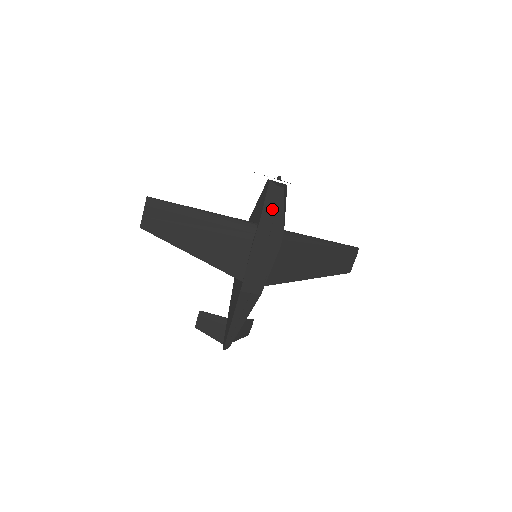
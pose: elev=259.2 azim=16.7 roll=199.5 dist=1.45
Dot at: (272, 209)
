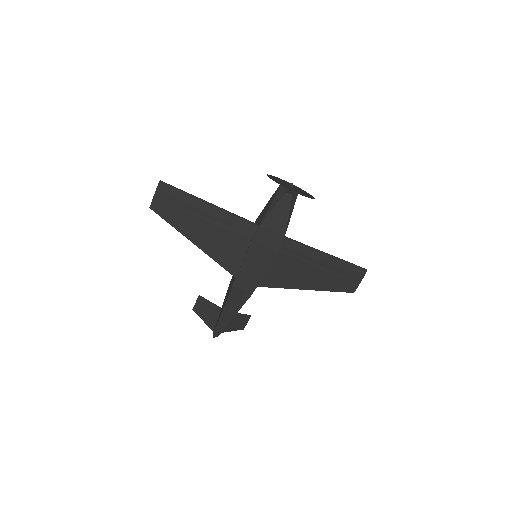
Dot at: (276, 214)
